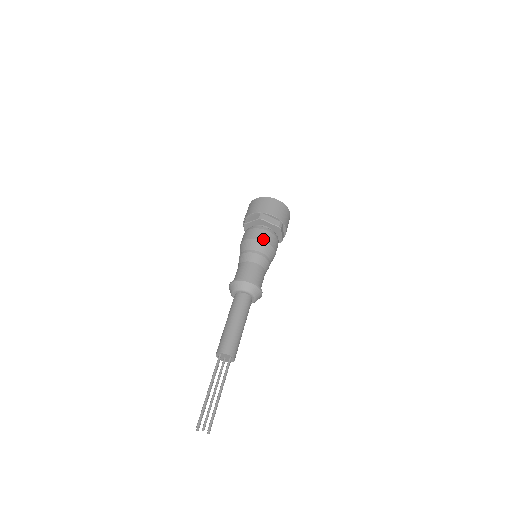
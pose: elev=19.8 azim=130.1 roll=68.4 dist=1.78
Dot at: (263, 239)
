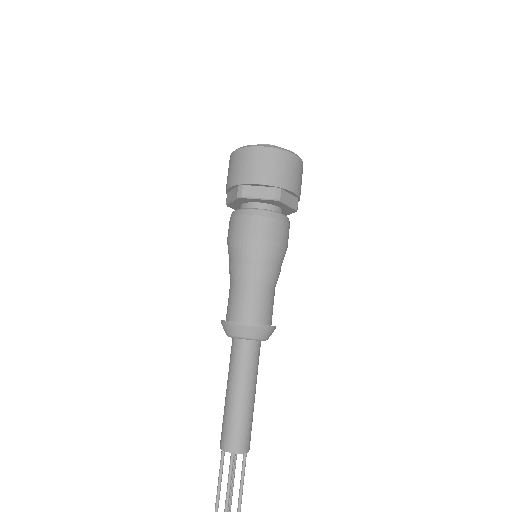
Dot at: (281, 240)
